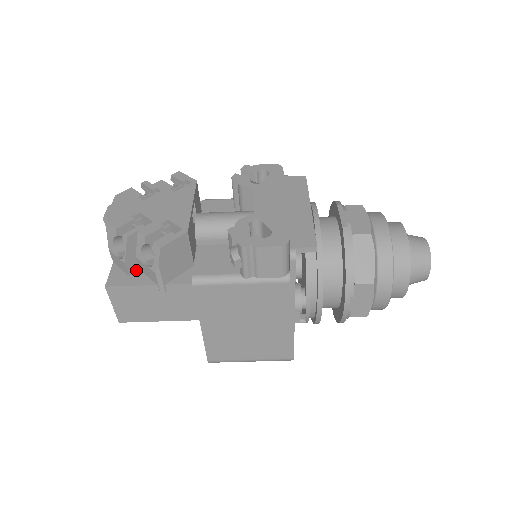
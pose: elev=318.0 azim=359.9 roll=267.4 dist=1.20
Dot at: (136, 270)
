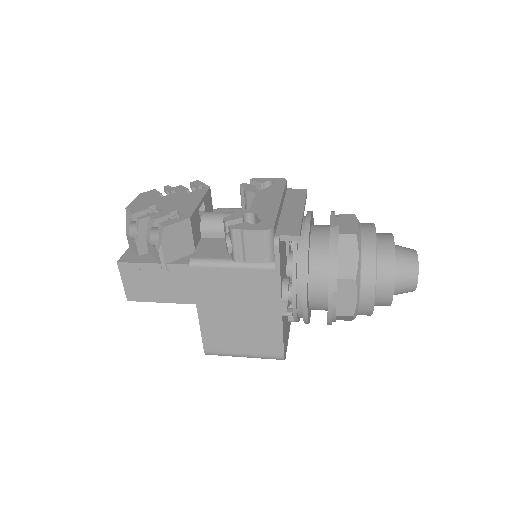
Dot at: (146, 252)
